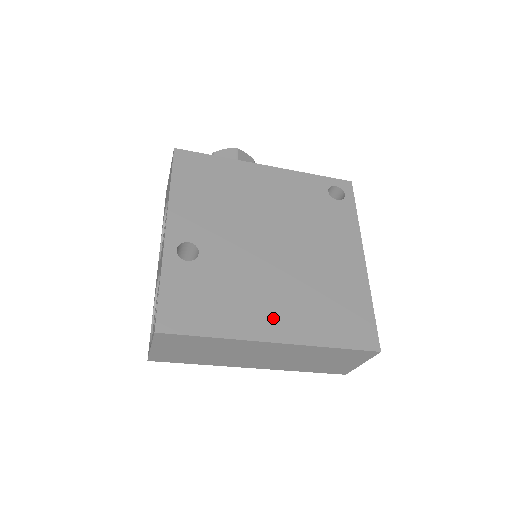
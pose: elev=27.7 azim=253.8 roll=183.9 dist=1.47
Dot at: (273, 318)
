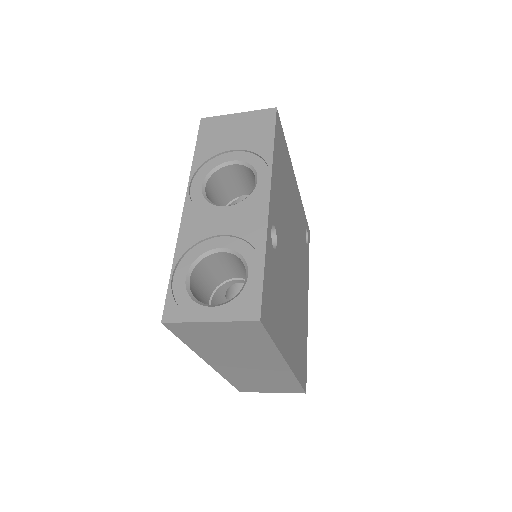
Dot at: (289, 339)
